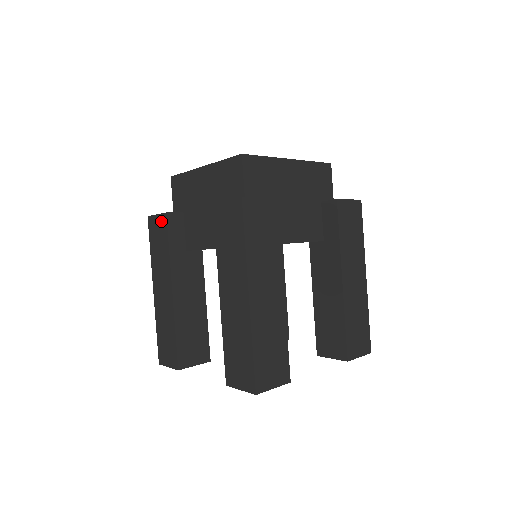
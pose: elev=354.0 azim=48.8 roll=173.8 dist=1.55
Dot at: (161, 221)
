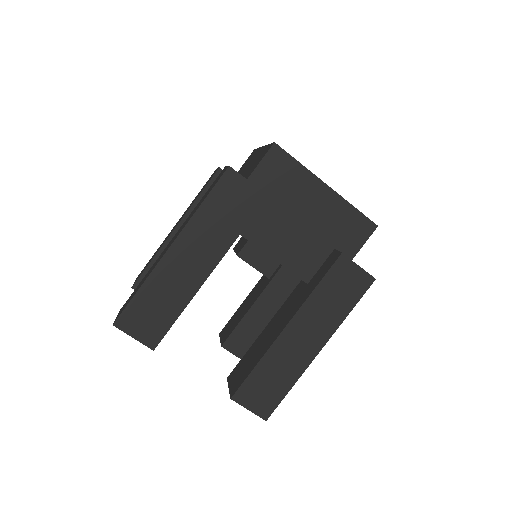
Dot at: (252, 195)
